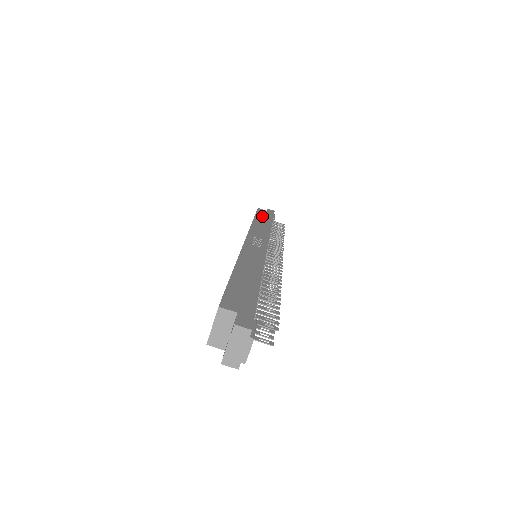
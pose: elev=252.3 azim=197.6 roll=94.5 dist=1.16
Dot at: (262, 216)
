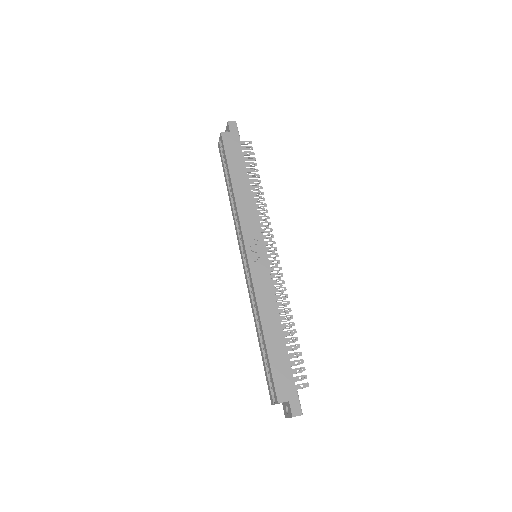
Dot at: (234, 161)
